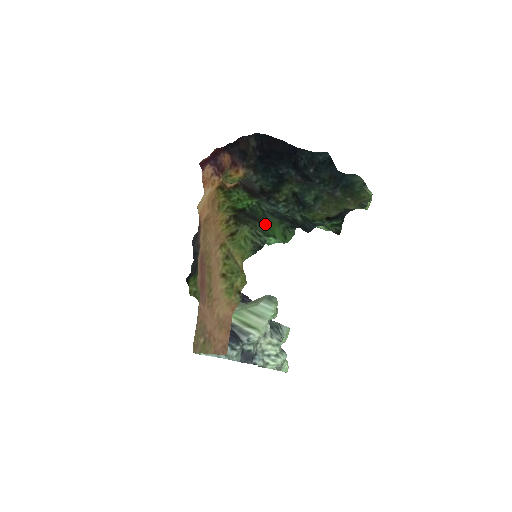
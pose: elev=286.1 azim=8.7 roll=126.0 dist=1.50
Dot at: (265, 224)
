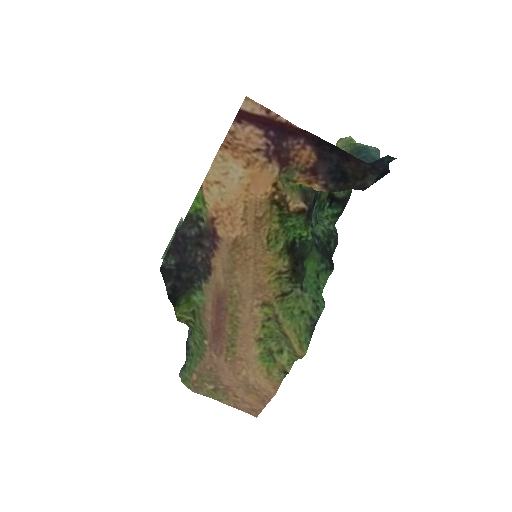
Dot at: (306, 259)
